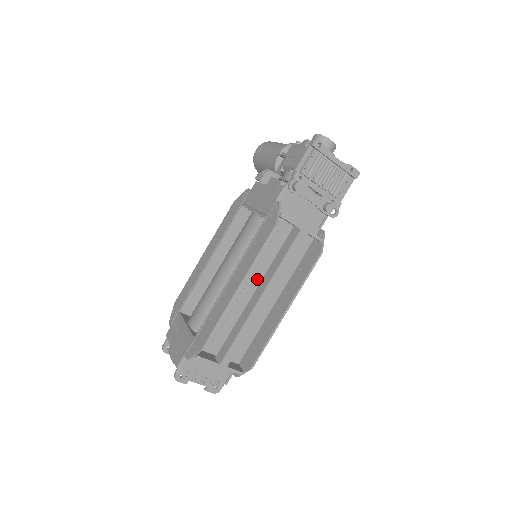
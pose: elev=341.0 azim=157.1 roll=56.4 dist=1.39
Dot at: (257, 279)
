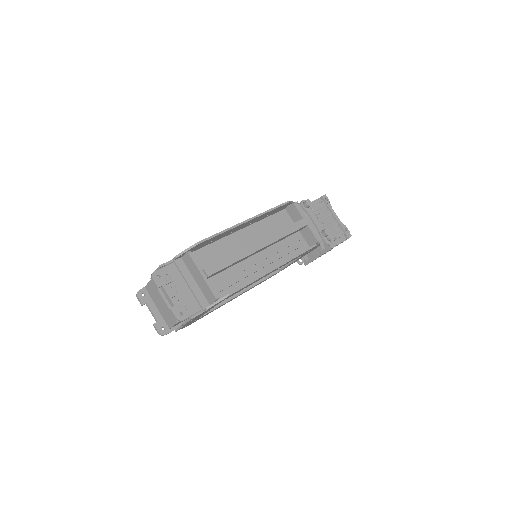
Dot at: occluded
